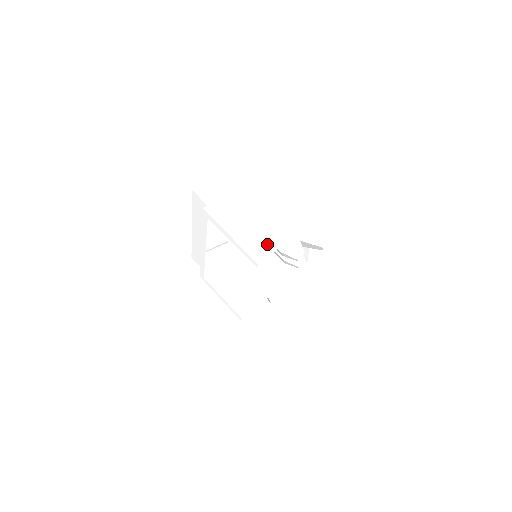
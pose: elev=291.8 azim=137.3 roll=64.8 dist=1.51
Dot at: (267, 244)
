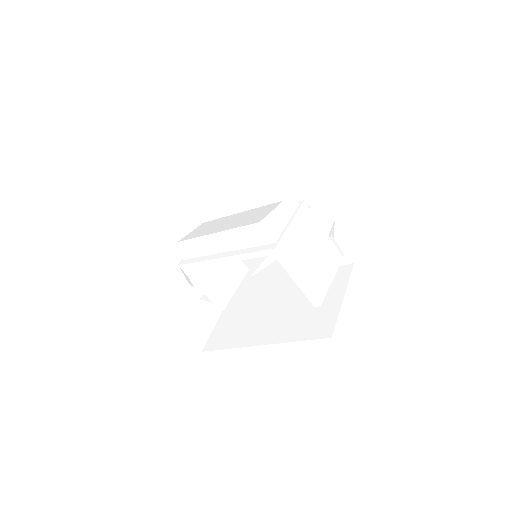
Dot at: (324, 283)
